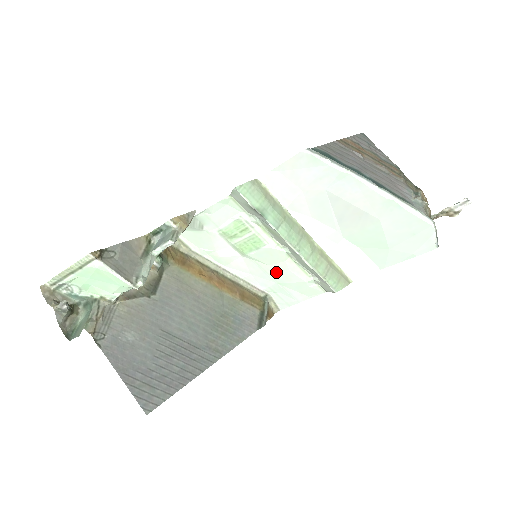
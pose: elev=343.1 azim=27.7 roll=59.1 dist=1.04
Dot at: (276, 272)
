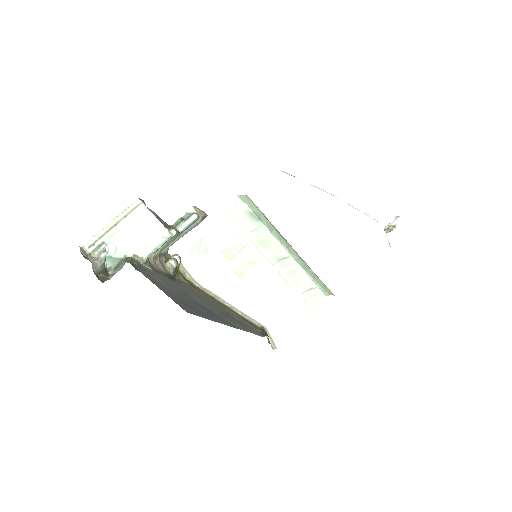
Dot at: (270, 295)
